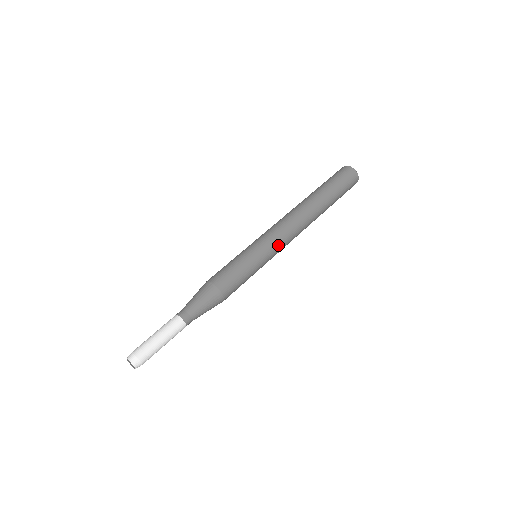
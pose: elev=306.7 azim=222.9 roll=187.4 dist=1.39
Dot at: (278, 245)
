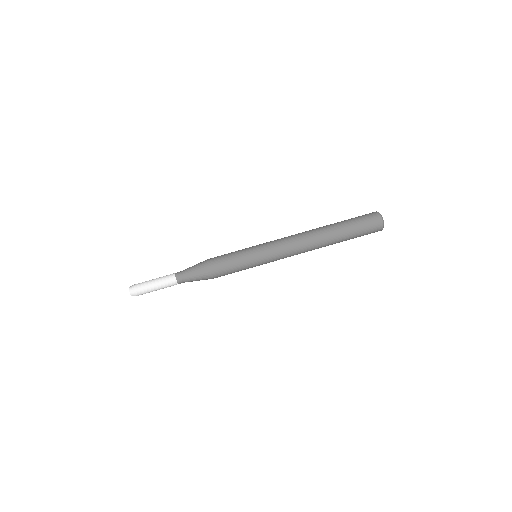
Dot at: (275, 254)
